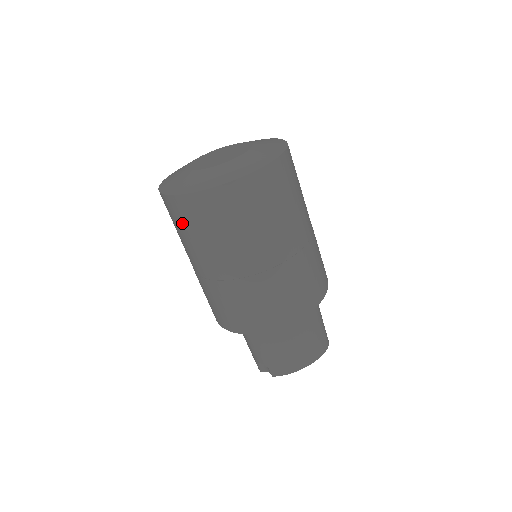
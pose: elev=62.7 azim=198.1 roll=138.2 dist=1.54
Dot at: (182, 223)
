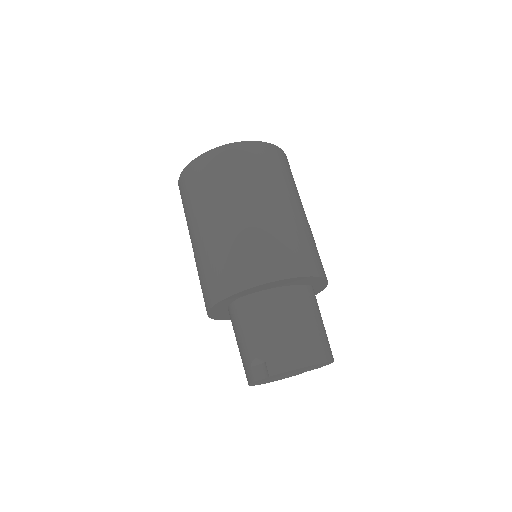
Dot at: (197, 184)
